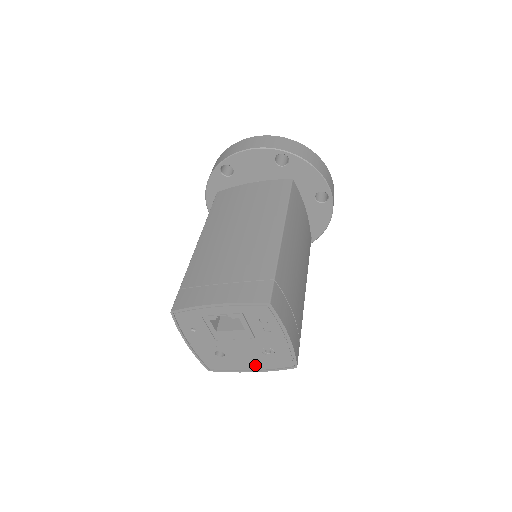
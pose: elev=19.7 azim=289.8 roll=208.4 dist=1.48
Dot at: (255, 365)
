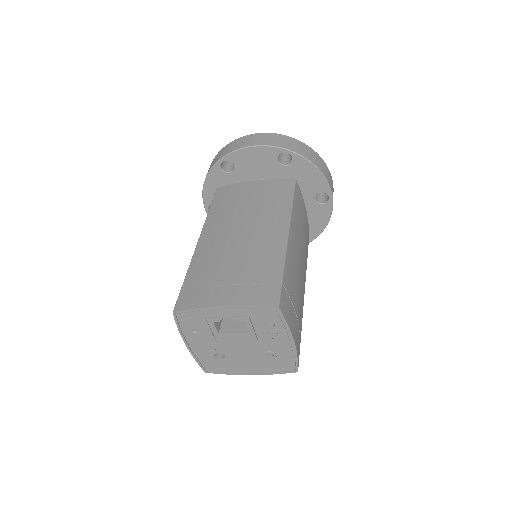
Dot at: (255, 368)
